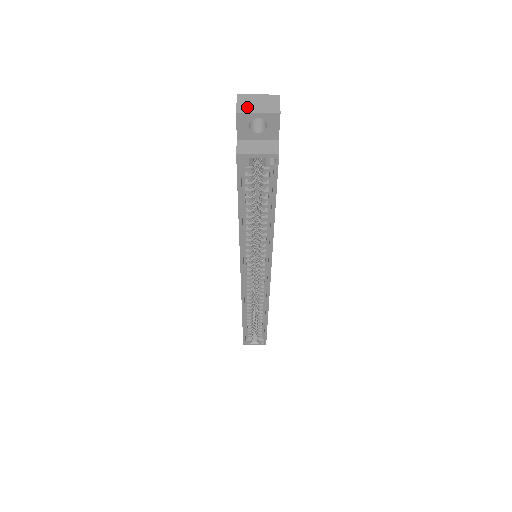
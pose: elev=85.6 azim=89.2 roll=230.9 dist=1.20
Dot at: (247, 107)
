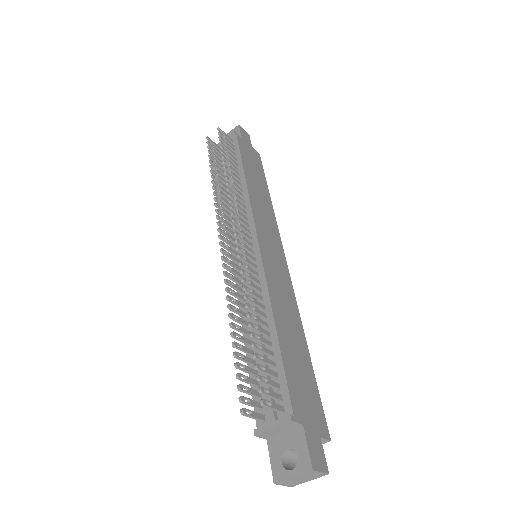
Dot at: (296, 484)
